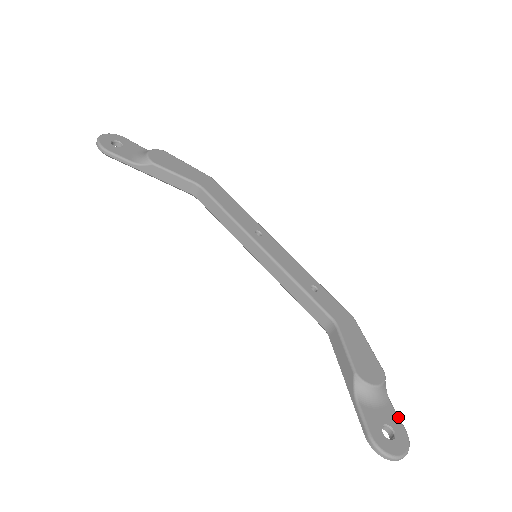
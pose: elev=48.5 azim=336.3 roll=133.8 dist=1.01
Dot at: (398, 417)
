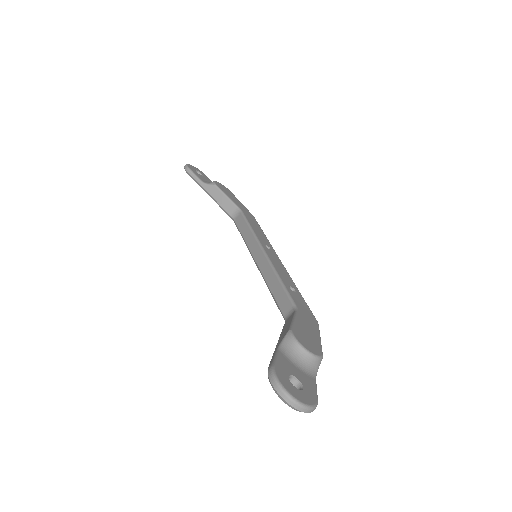
Dot at: (316, 389)
